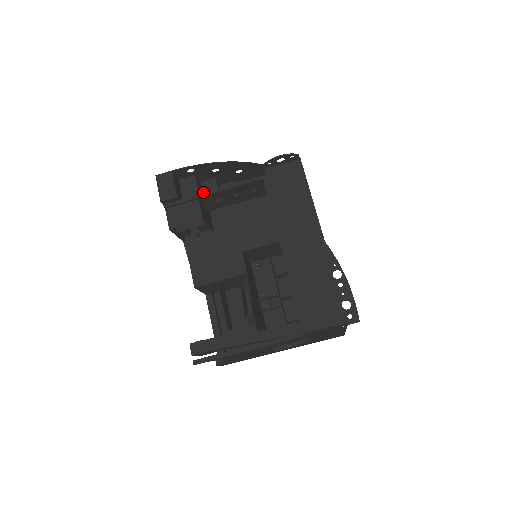
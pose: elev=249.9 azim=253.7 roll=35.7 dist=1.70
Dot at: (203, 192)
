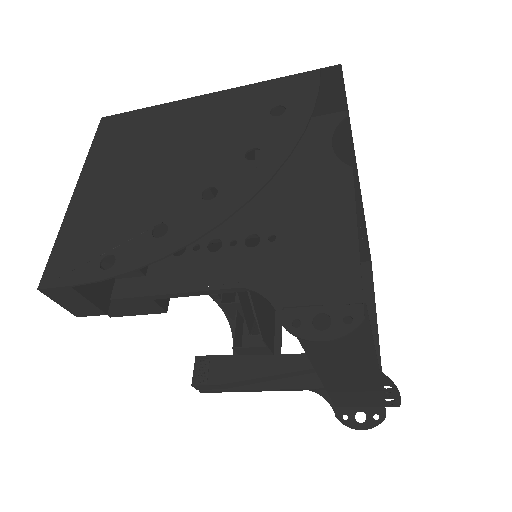
Dot at: (153, 296)
